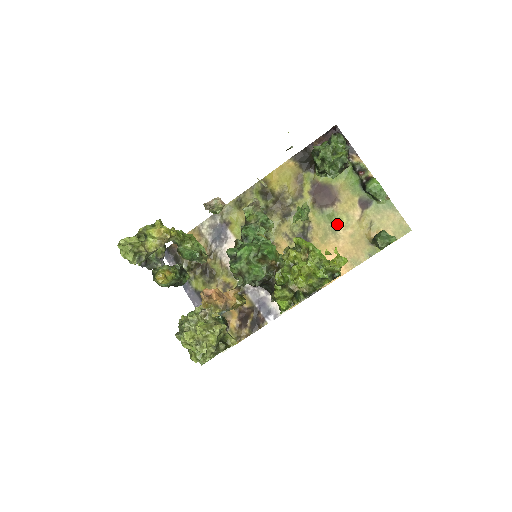
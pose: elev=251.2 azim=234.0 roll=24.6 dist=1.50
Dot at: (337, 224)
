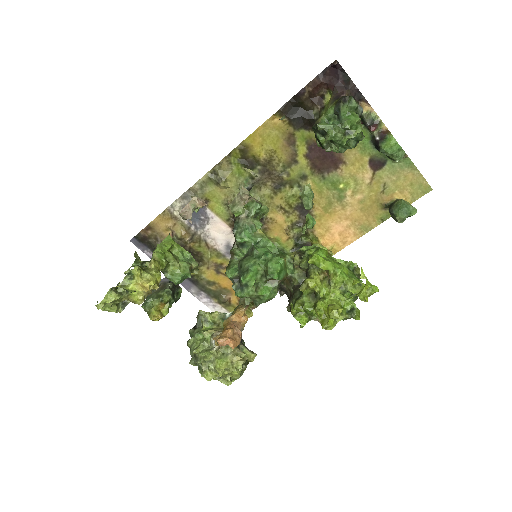
Dot at: (343, 191)
